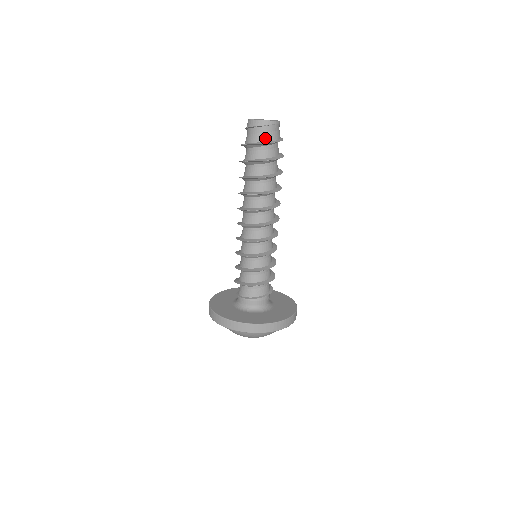
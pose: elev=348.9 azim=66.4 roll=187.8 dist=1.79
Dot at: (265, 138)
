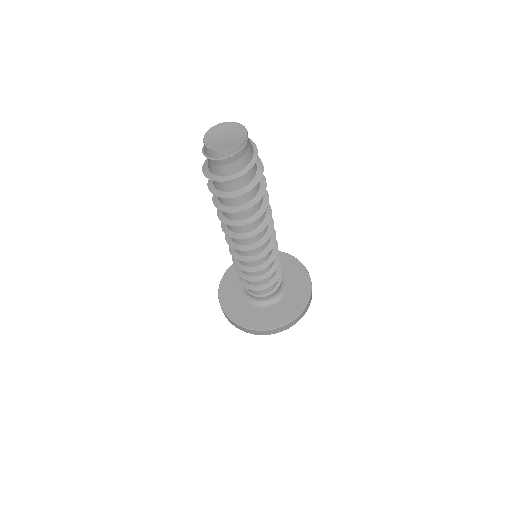
Dot at: (233, 169)
